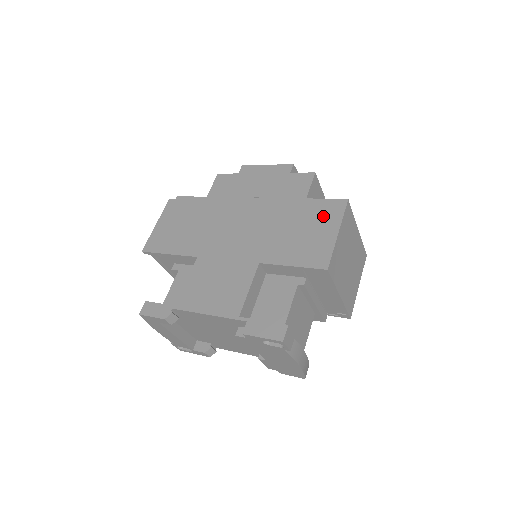
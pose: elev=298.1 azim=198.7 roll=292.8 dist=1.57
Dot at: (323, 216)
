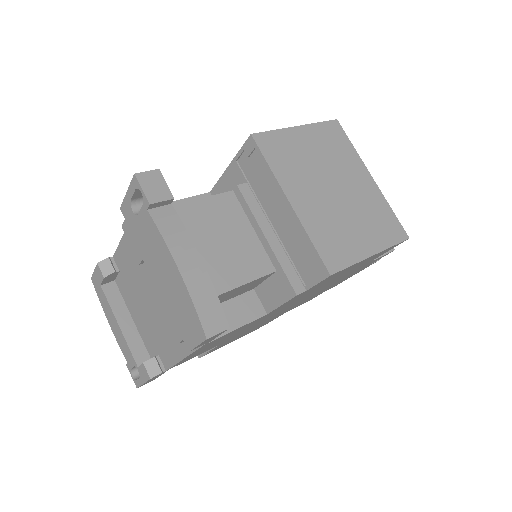
Dot at: occluded
